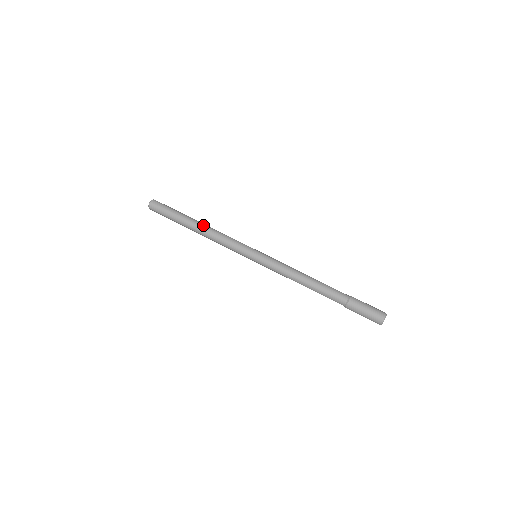
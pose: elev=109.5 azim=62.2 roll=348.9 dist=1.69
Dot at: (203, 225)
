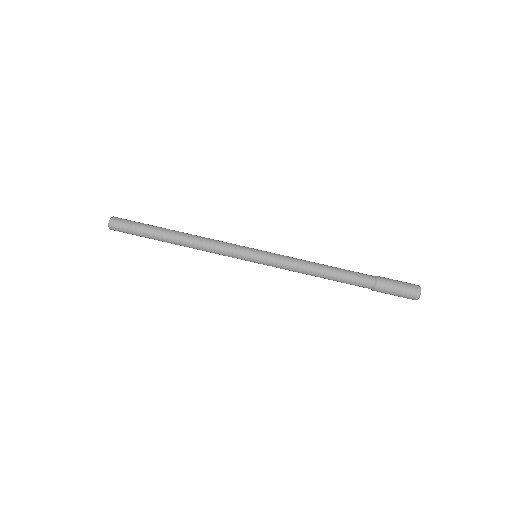
Dot at: (184, 233)
